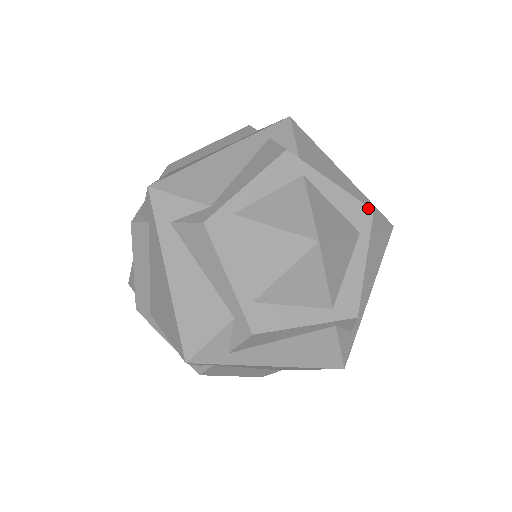
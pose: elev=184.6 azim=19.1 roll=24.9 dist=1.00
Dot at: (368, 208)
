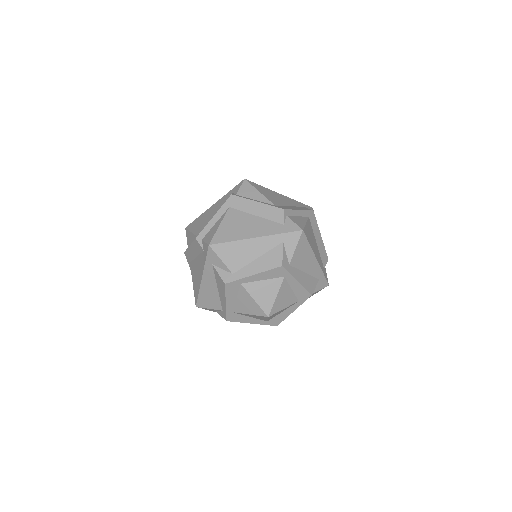
Dot at: (279, 268)
